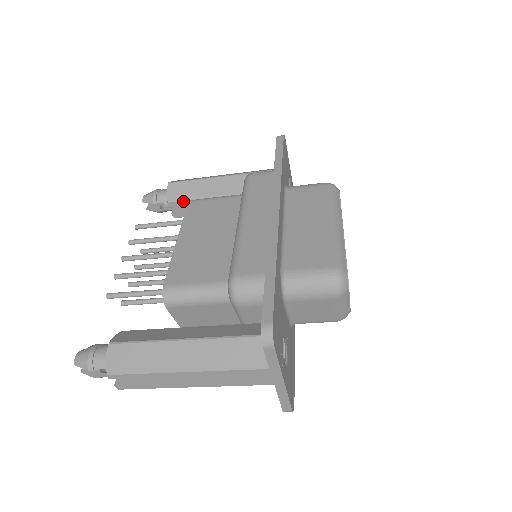
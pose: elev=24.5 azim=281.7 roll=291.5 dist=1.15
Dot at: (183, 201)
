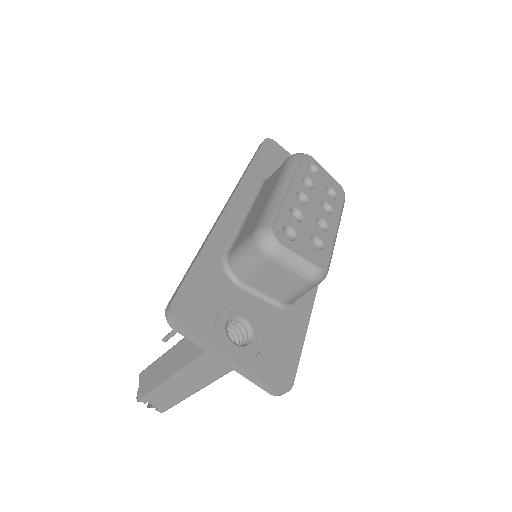
Dot at: occluded
